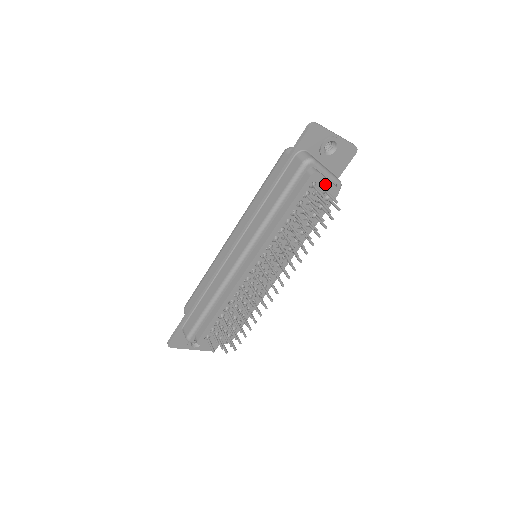
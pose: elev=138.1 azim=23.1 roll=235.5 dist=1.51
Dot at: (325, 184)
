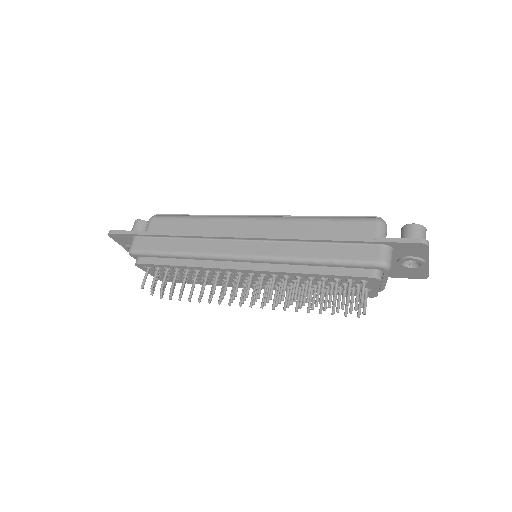
Dot at: (373, 288)
